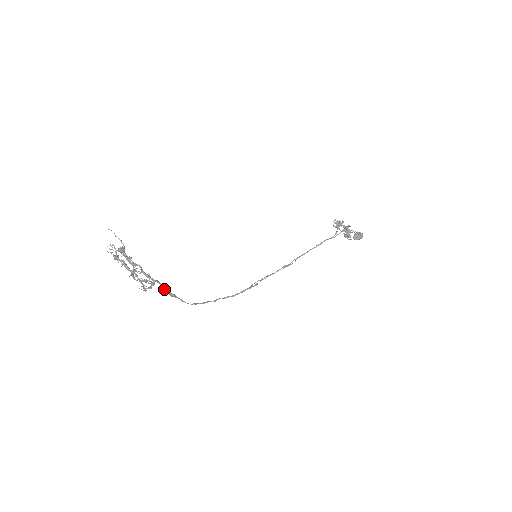
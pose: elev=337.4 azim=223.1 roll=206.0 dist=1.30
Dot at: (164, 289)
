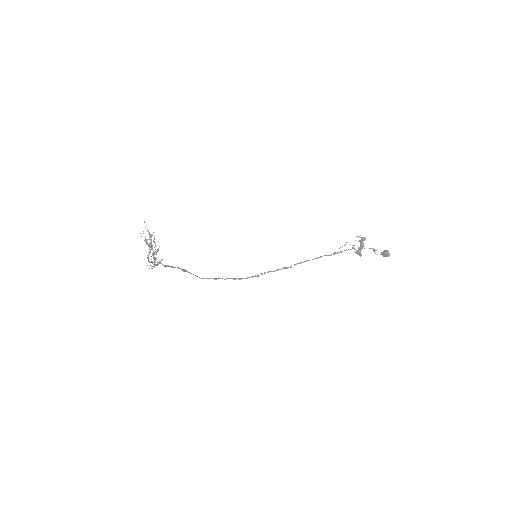
Dot at: (171, 267)
